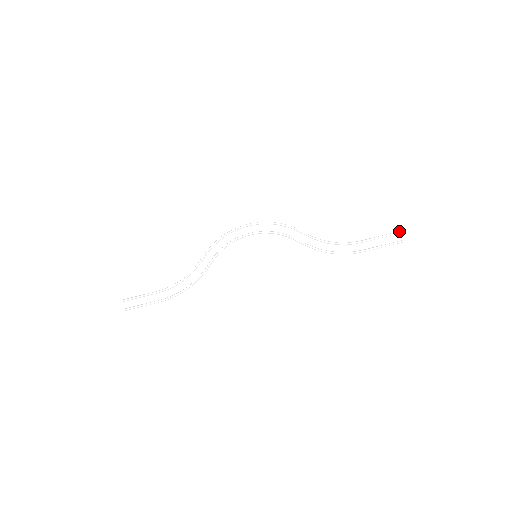
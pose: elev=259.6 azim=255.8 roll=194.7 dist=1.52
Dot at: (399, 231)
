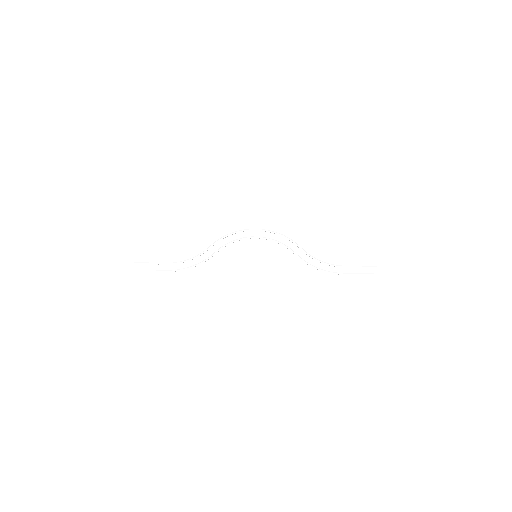
Dot at: occluded
